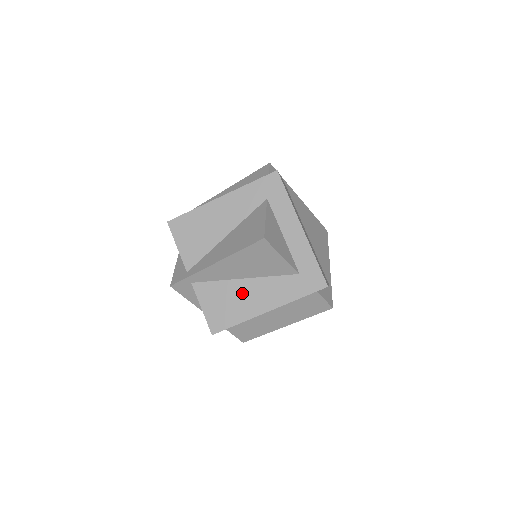
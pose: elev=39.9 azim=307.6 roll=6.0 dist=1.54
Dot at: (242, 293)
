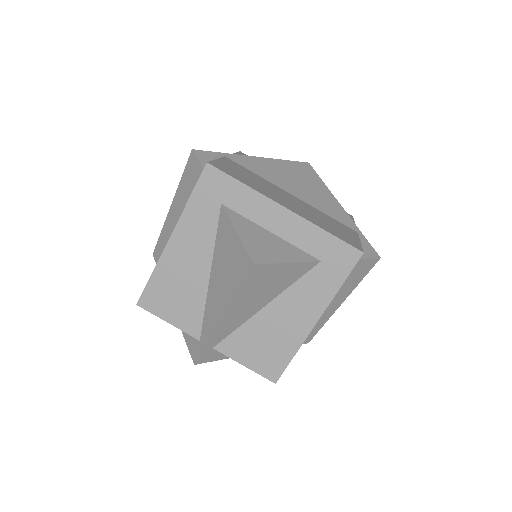
Dot at: (274, 323)
